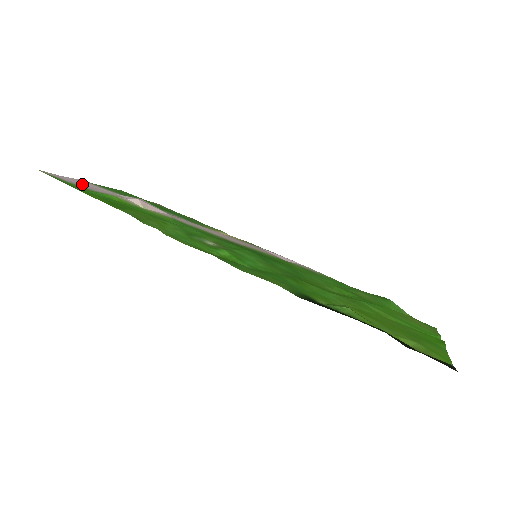
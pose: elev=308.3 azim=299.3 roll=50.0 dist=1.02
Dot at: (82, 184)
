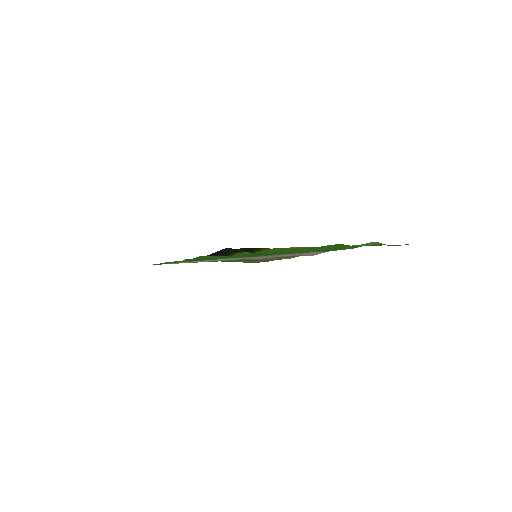
Dot at: (178, 263)
